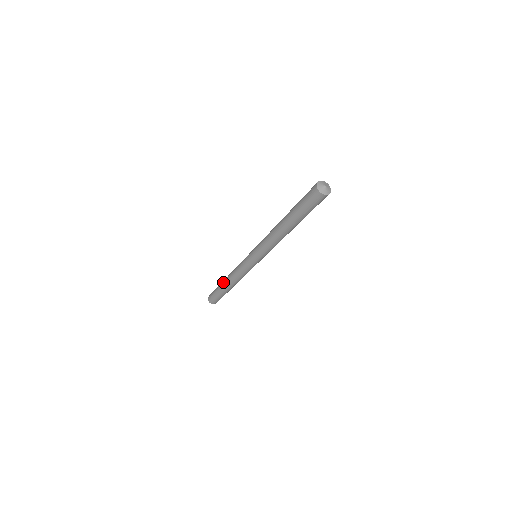
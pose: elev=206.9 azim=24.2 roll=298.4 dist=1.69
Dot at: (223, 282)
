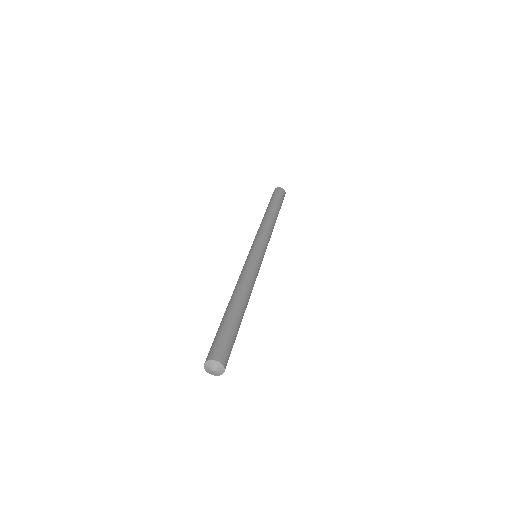
Dot at: occluded
